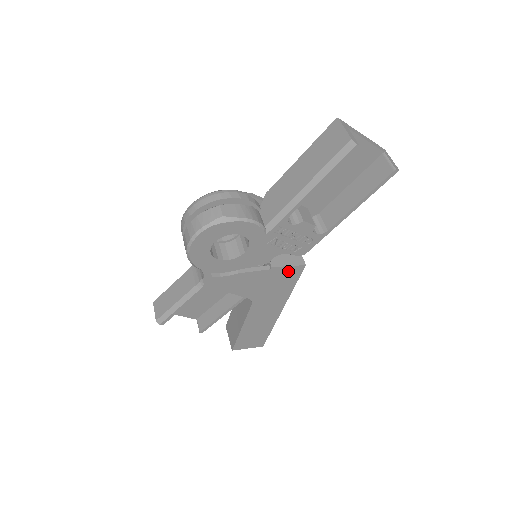
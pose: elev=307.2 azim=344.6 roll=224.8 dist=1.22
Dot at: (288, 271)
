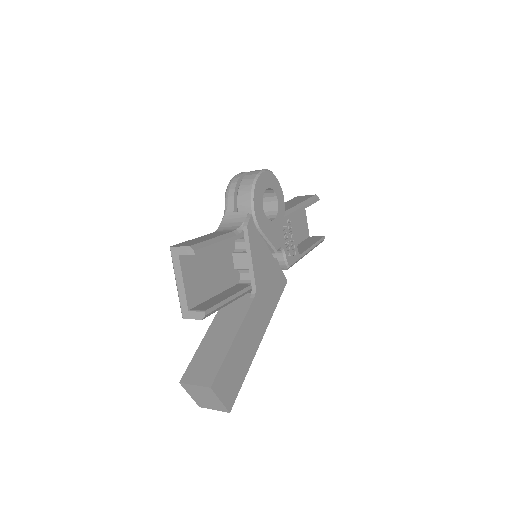
Dot at: (280, 277)
